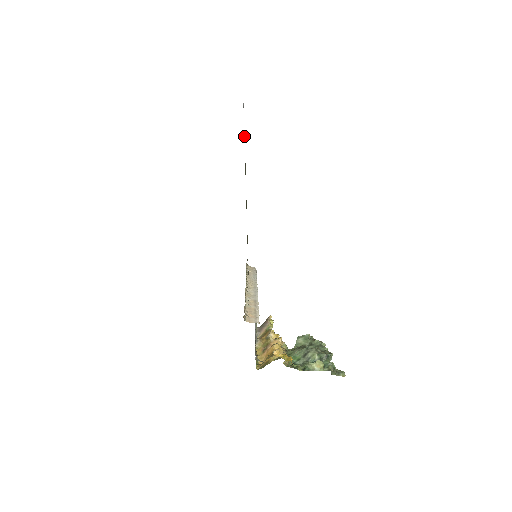
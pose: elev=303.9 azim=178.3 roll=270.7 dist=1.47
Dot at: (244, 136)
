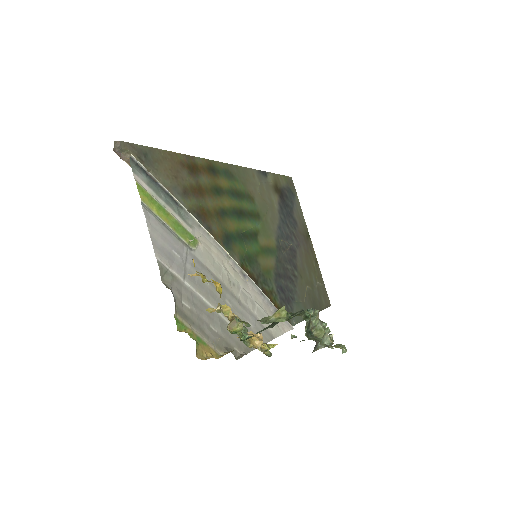
Dot at: (272, 178)
